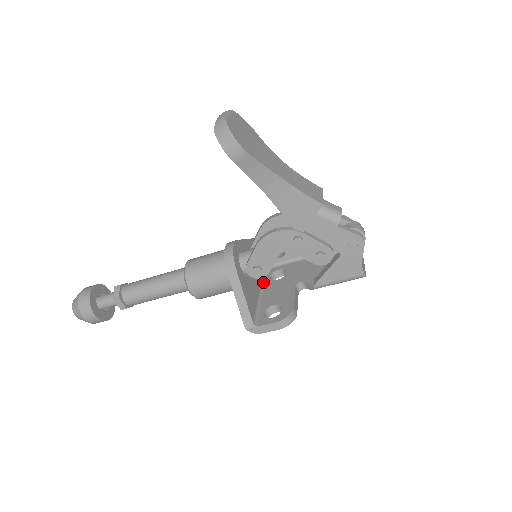
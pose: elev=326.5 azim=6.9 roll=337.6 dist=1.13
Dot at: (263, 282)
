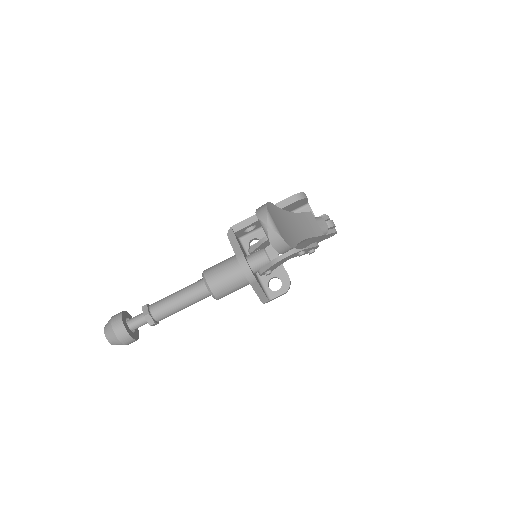
Dot at: occluded
